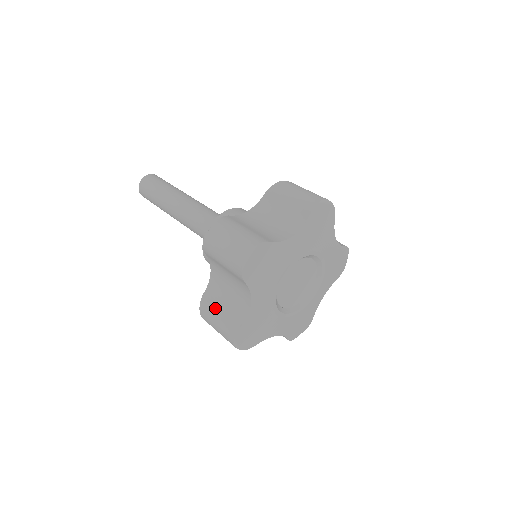
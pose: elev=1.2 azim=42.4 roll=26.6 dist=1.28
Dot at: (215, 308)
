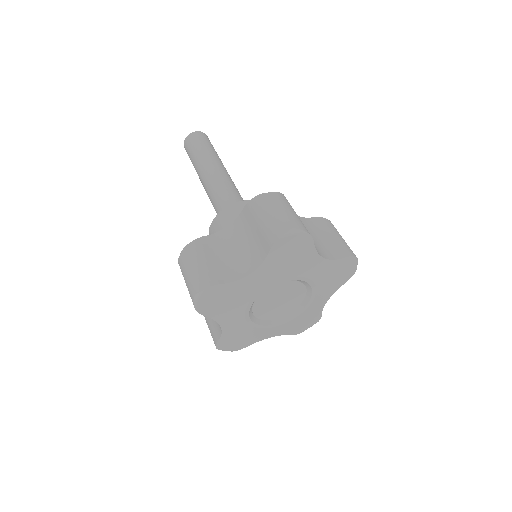
Dot at: (207, 254)
